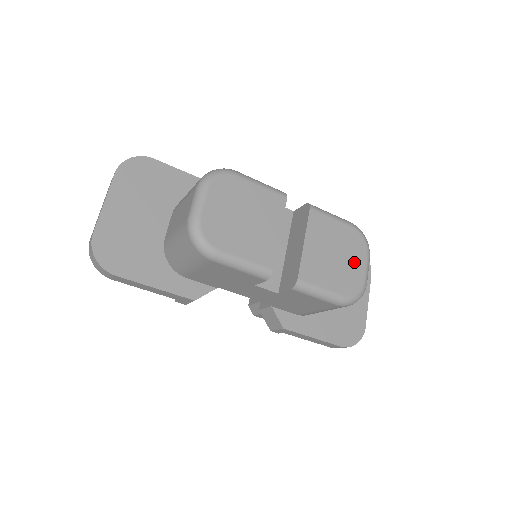
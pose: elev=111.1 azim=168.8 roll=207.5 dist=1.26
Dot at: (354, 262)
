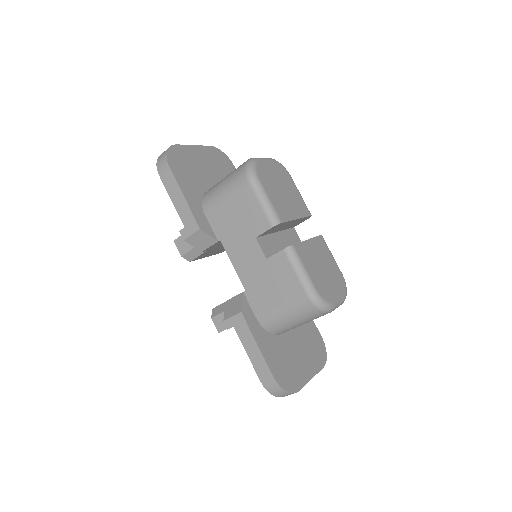
Dot at: (333, 286)
